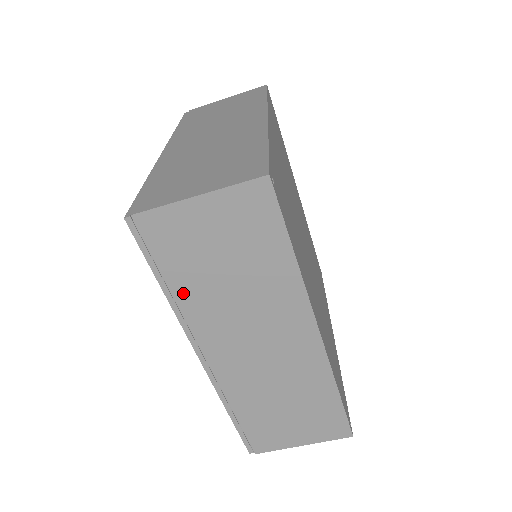
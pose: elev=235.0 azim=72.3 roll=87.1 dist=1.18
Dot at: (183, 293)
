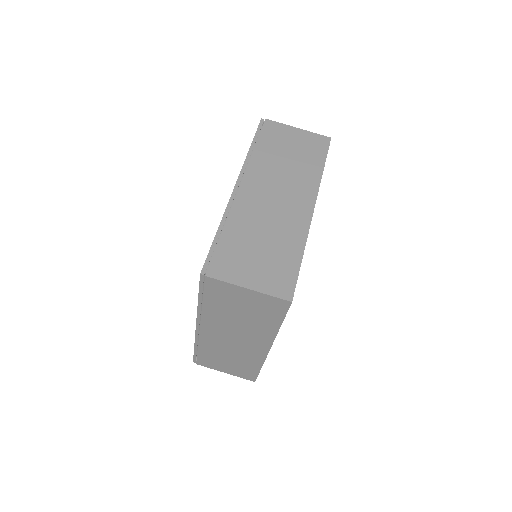
Dot at: (259, 153)
